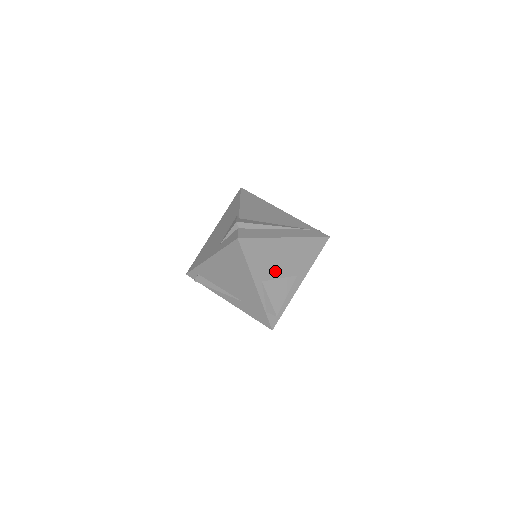
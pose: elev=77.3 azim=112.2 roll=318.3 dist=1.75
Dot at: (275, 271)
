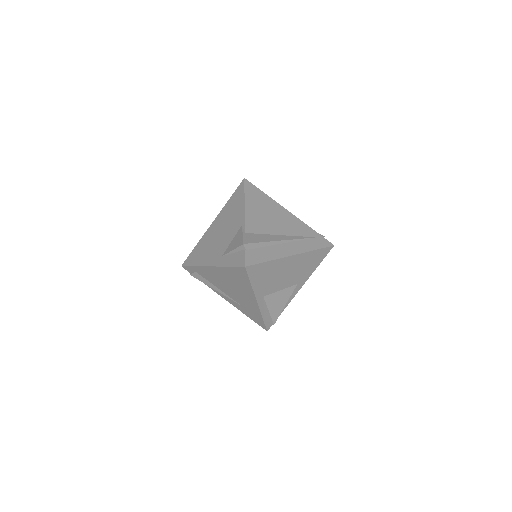
Dot at: (277, 285)
